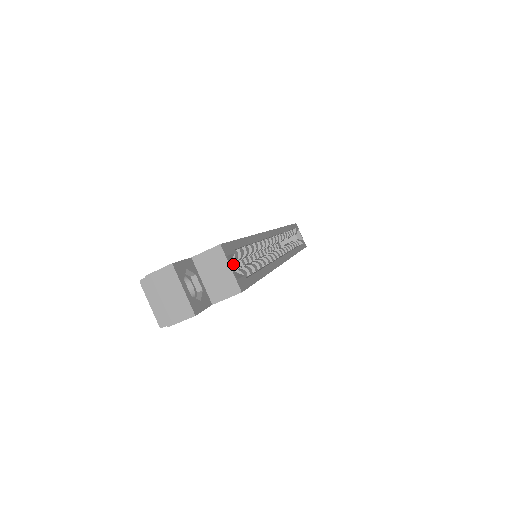
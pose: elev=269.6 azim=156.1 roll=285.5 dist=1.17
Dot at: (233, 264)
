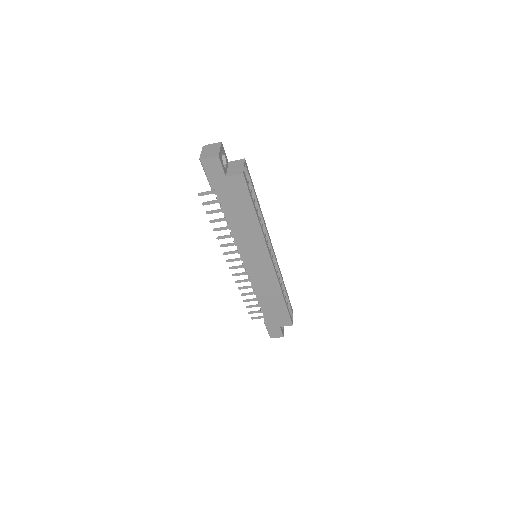
Dot at: occluded
